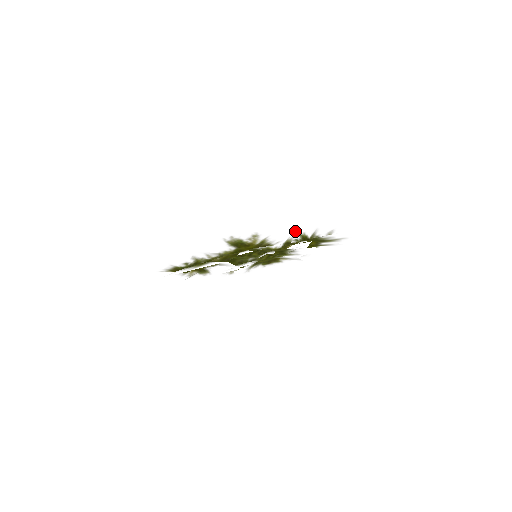
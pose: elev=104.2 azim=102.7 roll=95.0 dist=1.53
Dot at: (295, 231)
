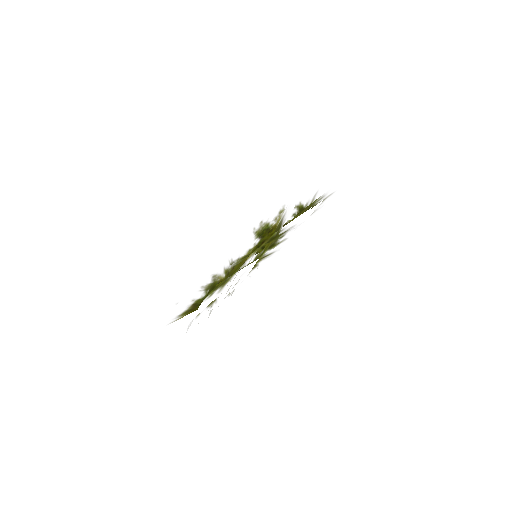
Dot at: occluded
